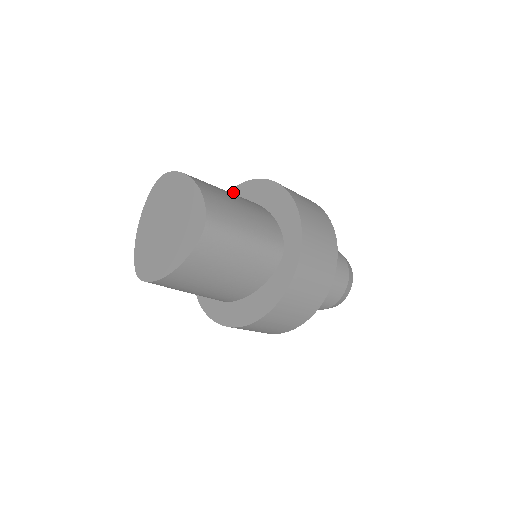
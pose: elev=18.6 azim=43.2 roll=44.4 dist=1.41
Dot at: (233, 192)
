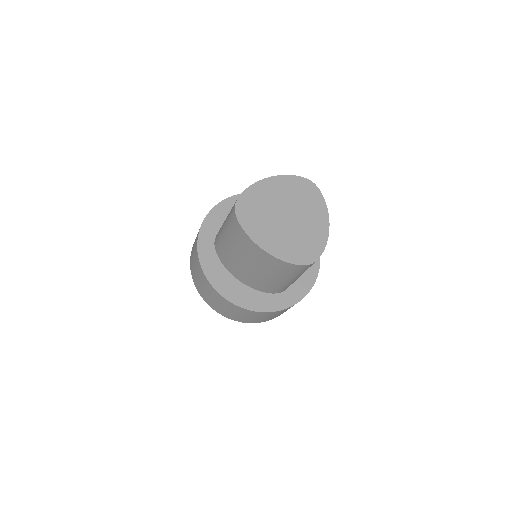
Dot at: occluded
